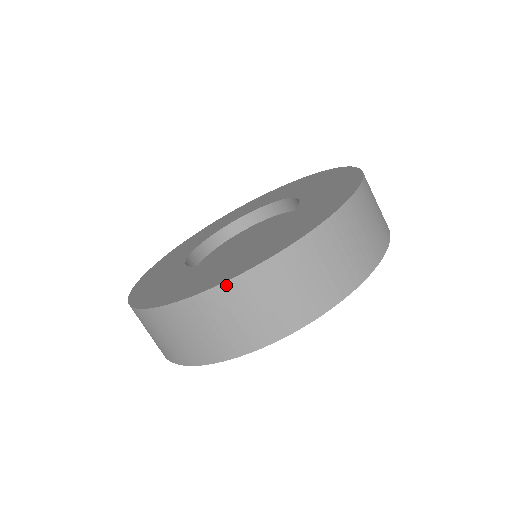
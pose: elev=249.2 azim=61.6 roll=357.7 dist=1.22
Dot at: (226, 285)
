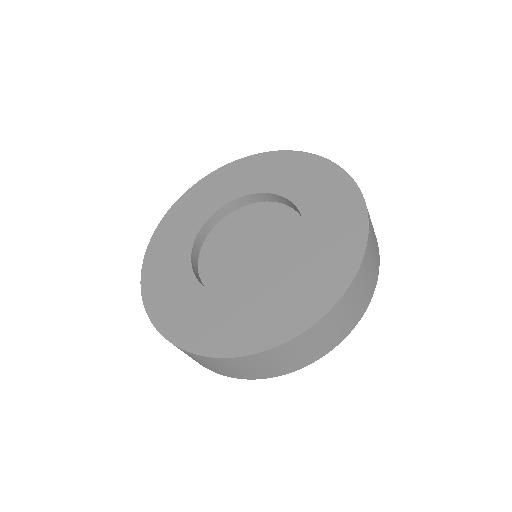
Dot at: (259, 354)
